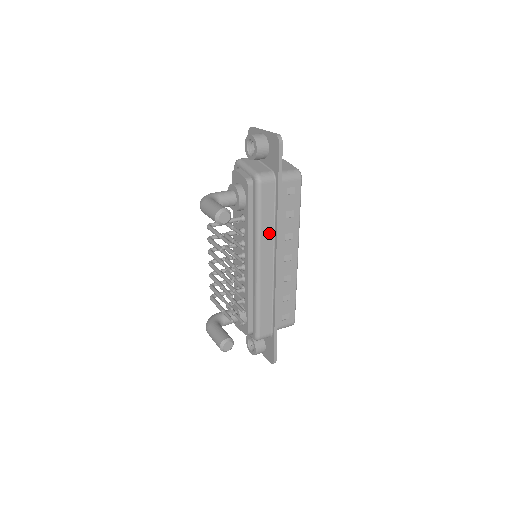
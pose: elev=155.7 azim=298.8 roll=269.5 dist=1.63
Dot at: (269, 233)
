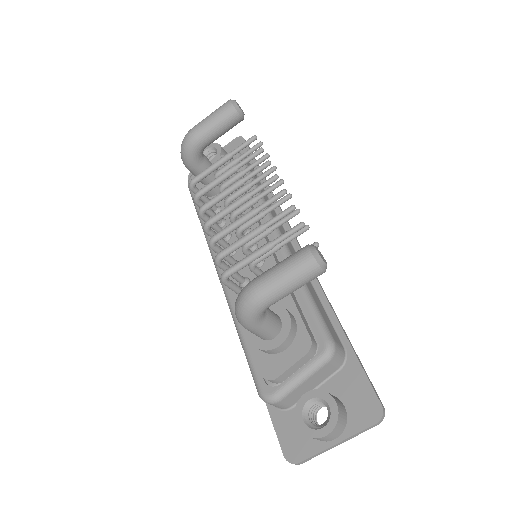
Dot at: (269, 205)
